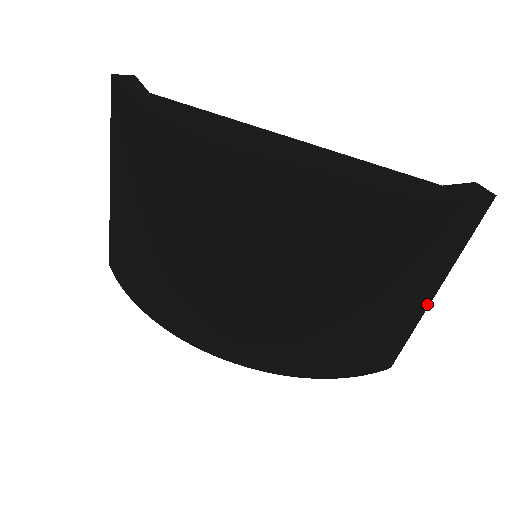
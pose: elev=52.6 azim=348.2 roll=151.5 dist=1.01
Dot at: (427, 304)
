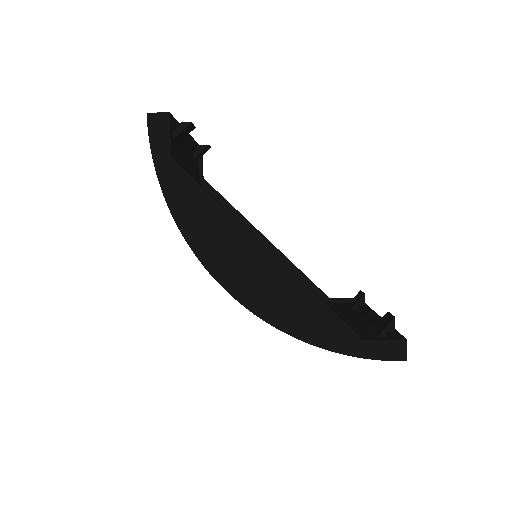
Dot at: occluded
